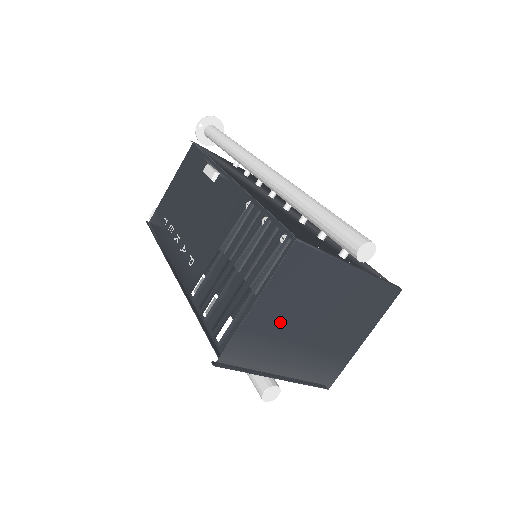
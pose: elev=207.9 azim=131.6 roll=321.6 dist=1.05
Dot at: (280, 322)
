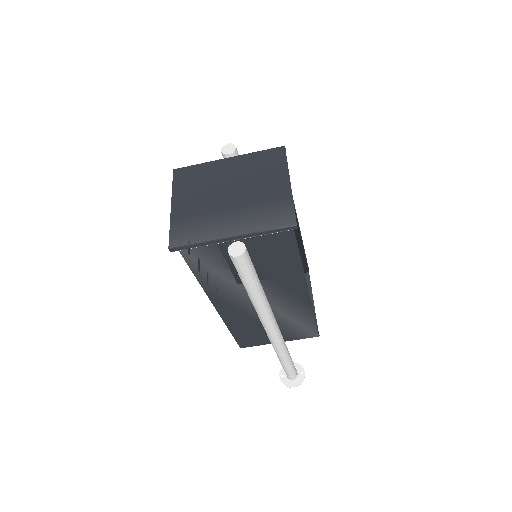
Dot at: (199, 205)
